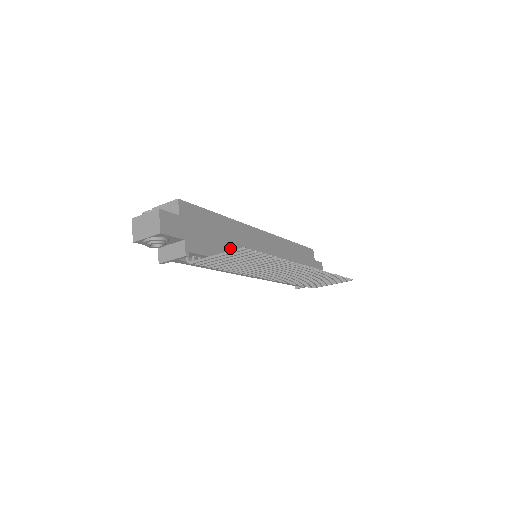
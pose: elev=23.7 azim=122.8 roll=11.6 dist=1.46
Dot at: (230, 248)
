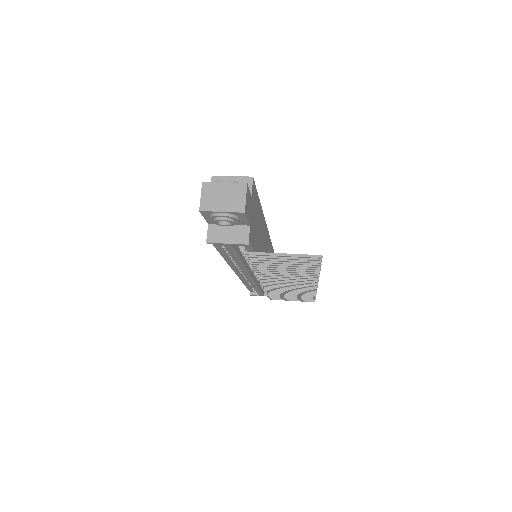
Dot at: (259, 244)
